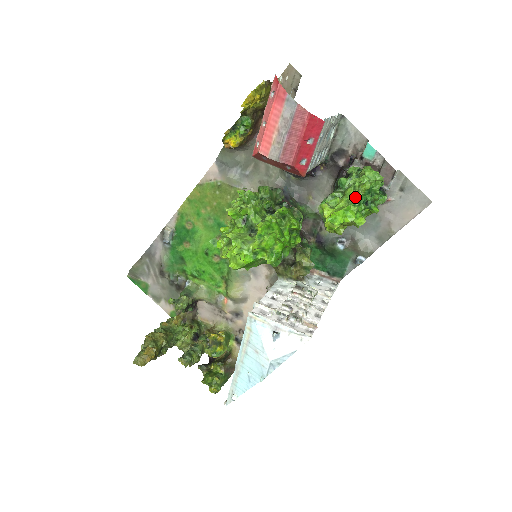
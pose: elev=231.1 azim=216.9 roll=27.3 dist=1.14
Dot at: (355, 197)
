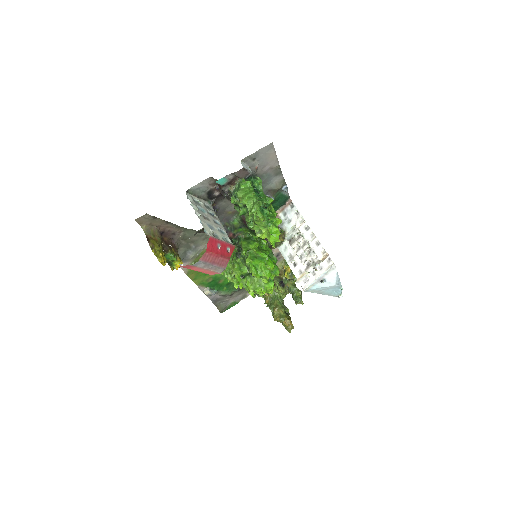
Dot at: (264, 223)
